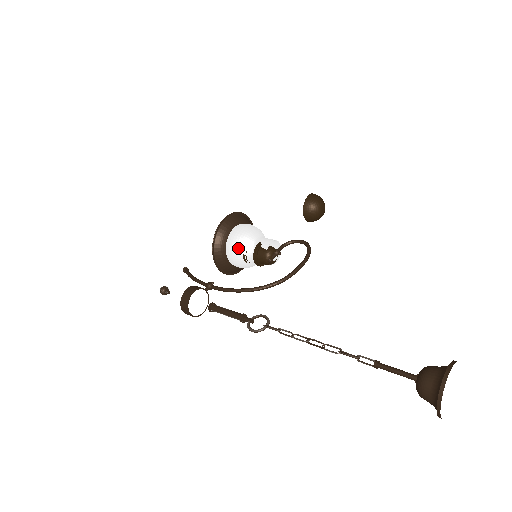
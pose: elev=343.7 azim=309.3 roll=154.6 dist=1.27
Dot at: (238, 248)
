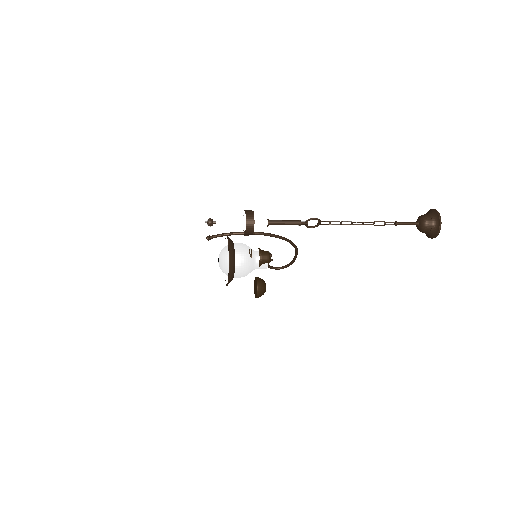
Dot at: (245, 245)
